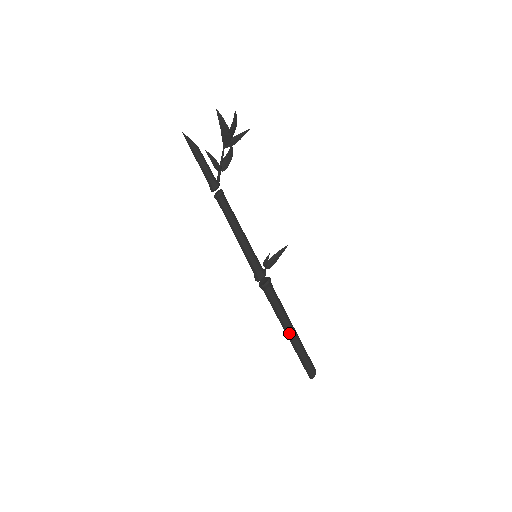
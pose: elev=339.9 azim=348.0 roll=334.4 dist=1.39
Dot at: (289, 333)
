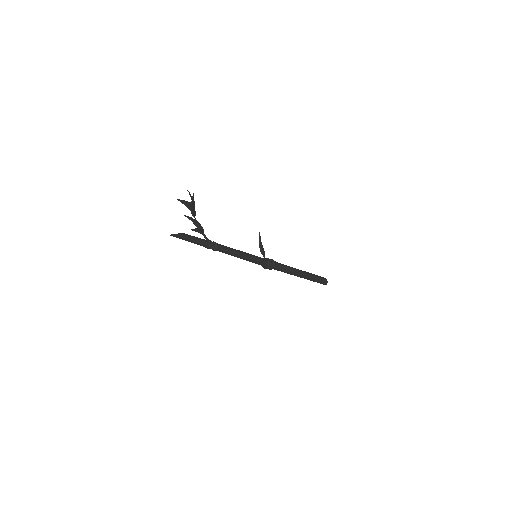
Dot at: (302, 275)
